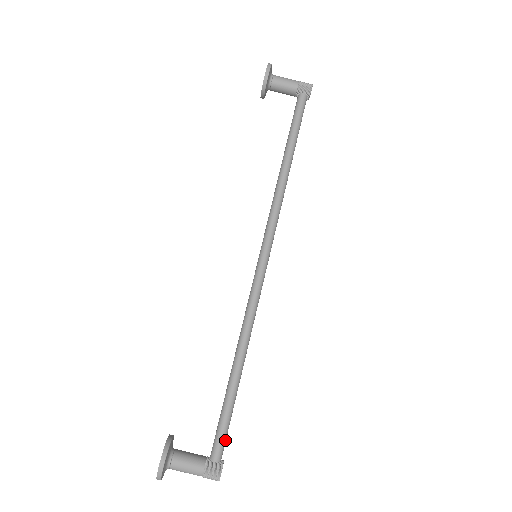
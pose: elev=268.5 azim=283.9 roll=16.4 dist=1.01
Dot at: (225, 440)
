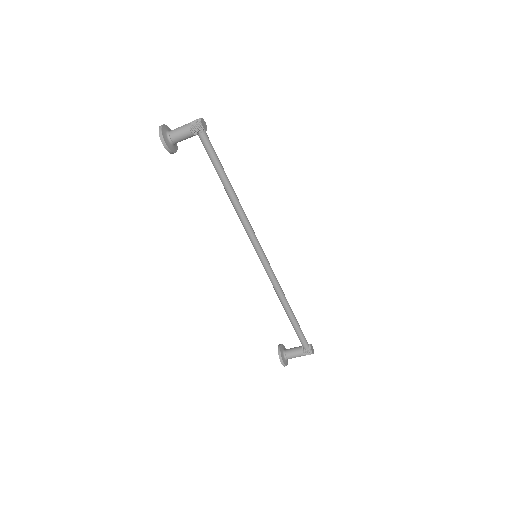
Dot at: (305, 339)
